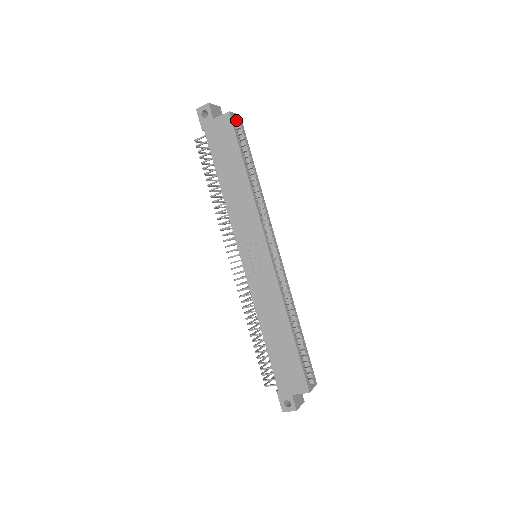
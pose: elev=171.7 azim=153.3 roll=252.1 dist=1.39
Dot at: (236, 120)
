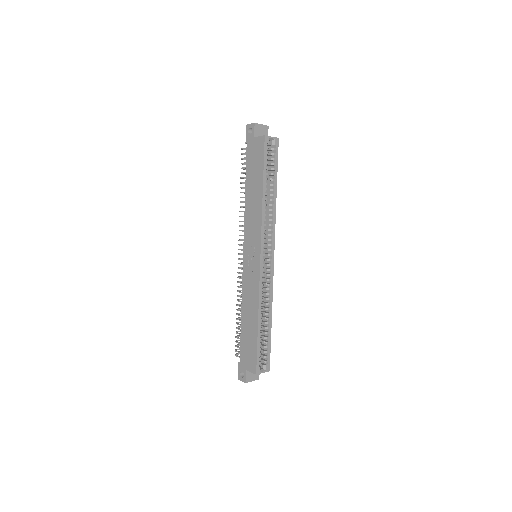
Dot at: (272, 142)
